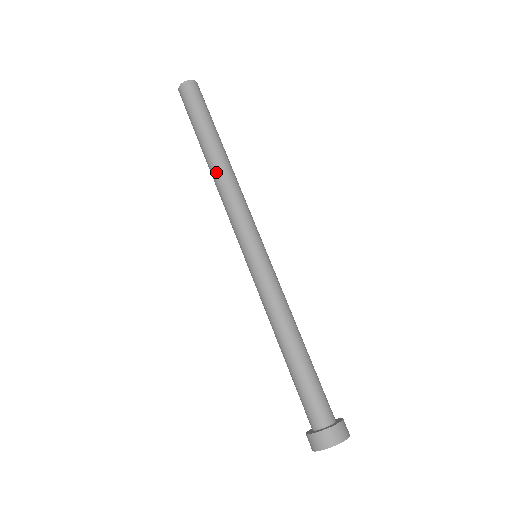
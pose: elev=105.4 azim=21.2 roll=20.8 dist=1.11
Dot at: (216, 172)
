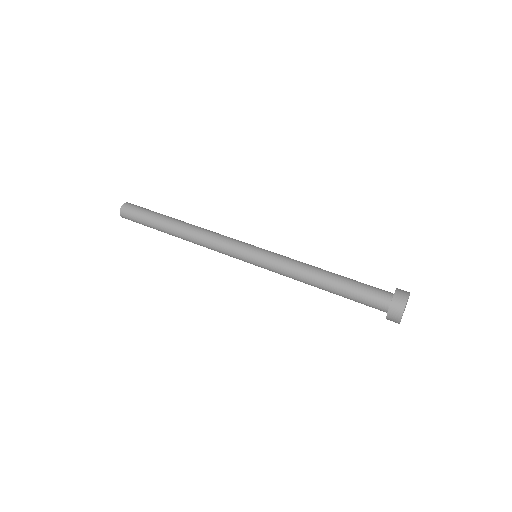
Dot at: (187, 234)
